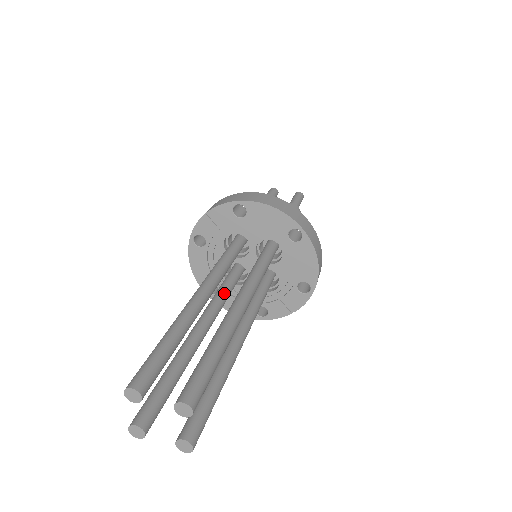
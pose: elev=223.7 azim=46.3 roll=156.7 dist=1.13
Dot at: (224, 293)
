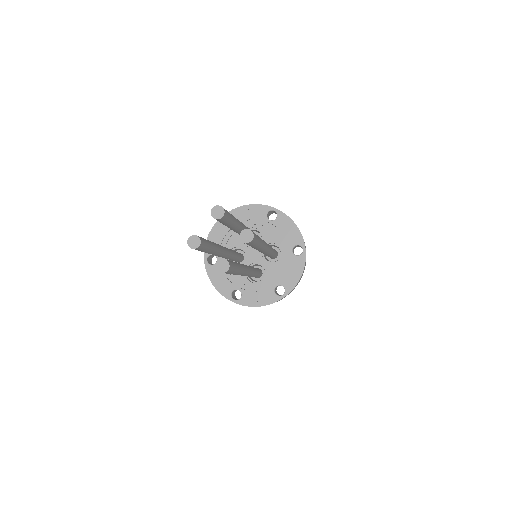
Dot at: (235, 253)
